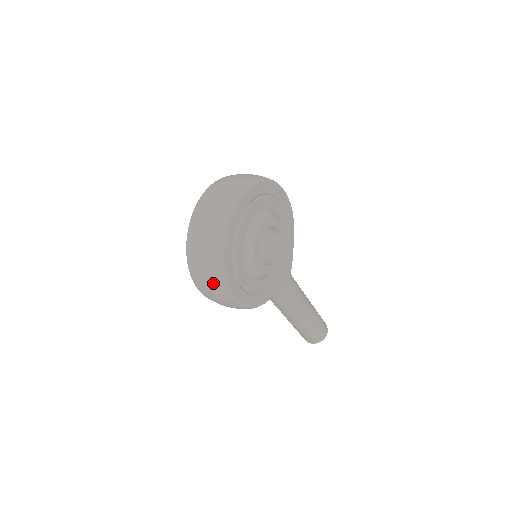
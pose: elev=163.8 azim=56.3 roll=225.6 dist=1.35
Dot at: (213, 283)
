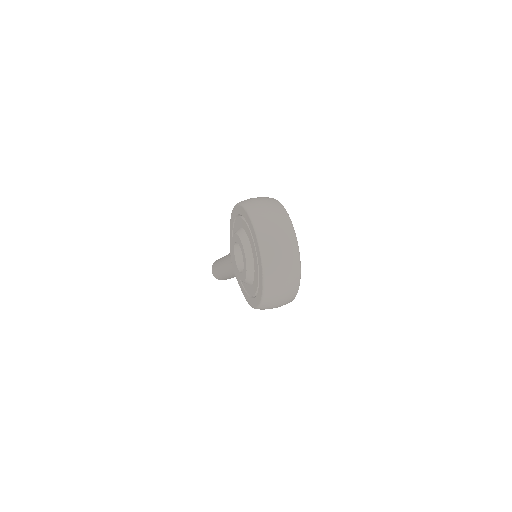
Dot at: (287, 301)
